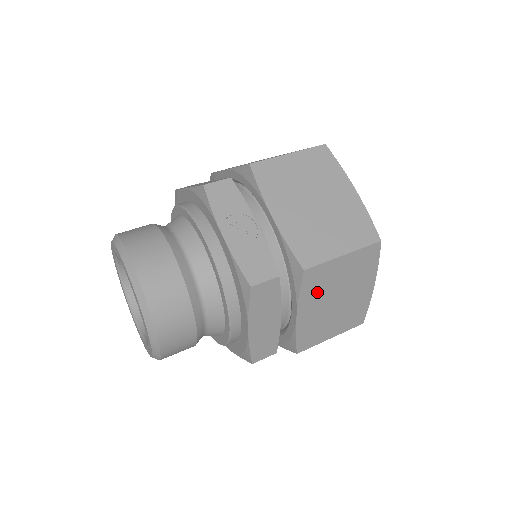
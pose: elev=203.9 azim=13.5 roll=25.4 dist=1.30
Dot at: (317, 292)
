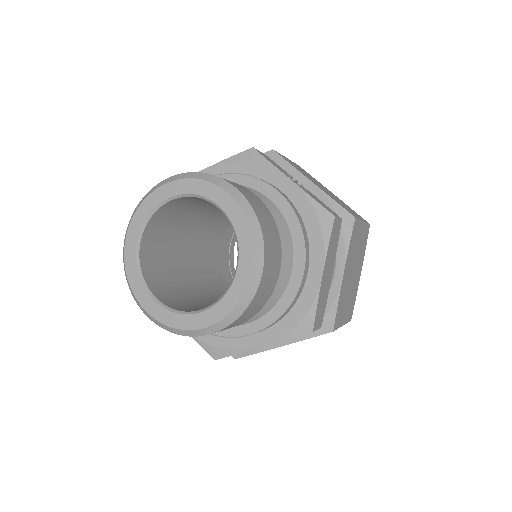
Dot at: (352, 253)
